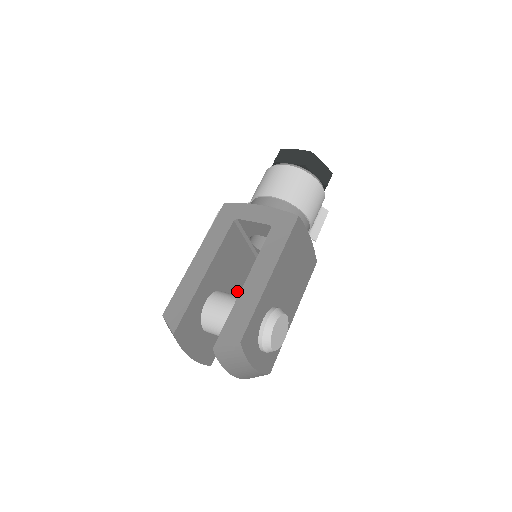
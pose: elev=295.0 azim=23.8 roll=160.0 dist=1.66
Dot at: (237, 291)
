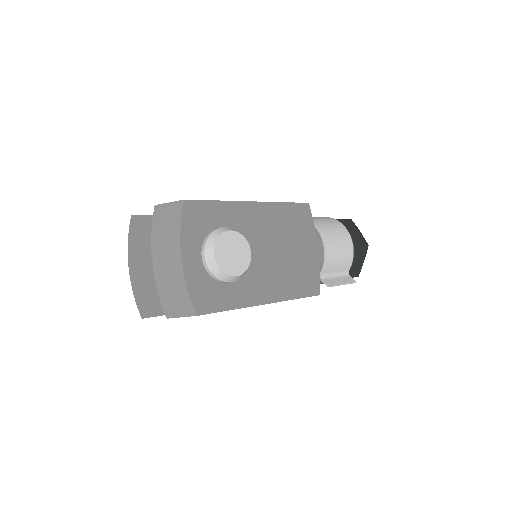
Dot at: occluded
